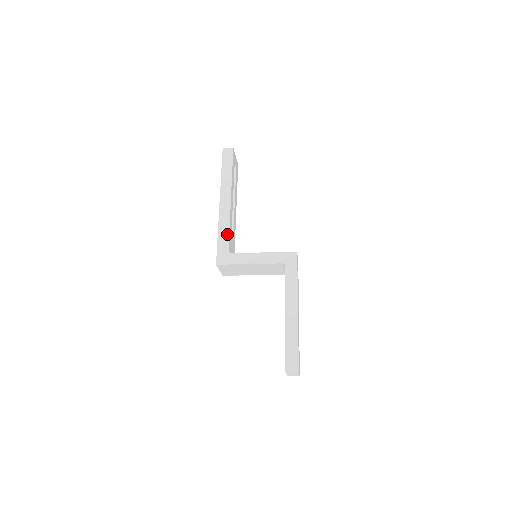
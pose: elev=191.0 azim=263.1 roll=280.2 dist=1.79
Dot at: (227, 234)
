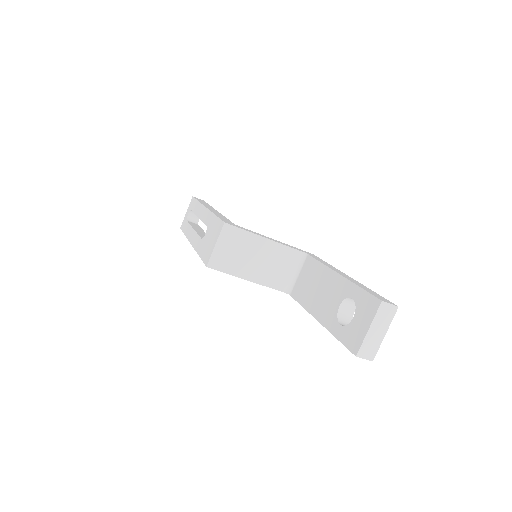
Dot at: (226, 218)
